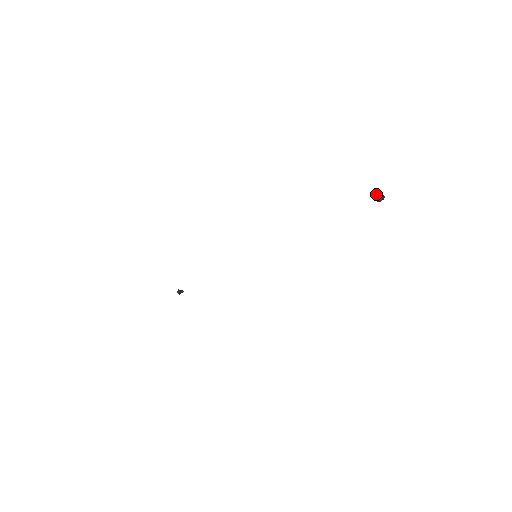
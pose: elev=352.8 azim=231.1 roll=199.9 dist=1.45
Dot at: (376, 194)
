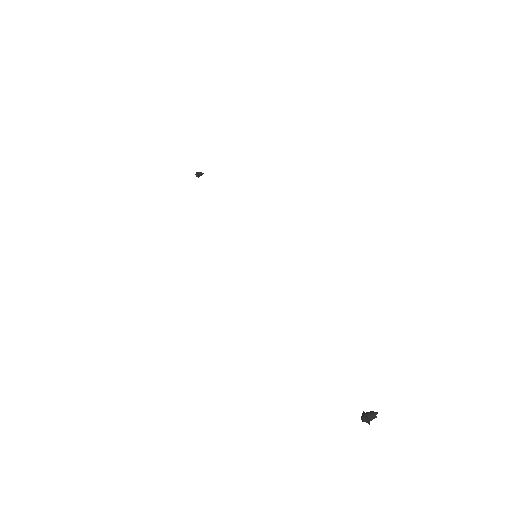
Dot at: (364, 414)
